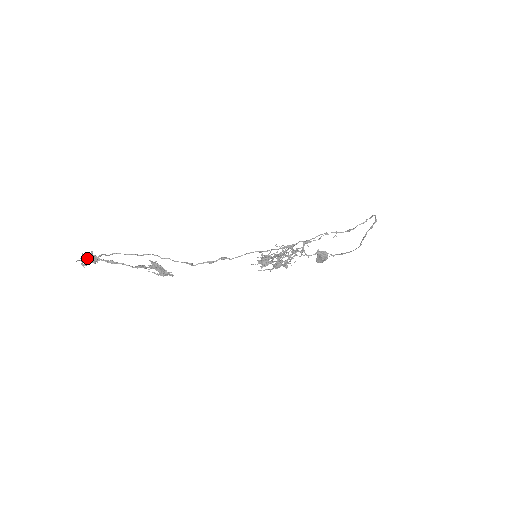
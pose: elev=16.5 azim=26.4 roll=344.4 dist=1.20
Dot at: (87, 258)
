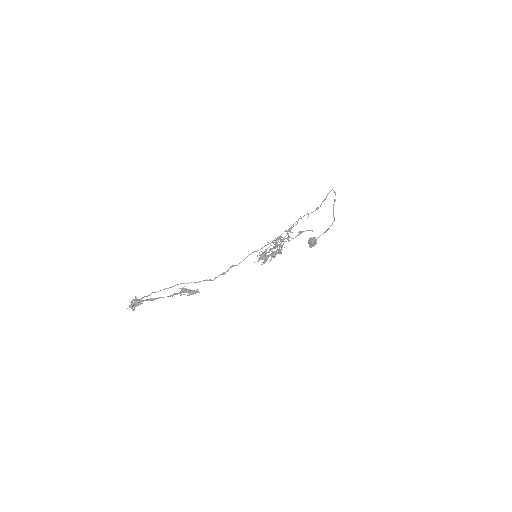
Dot at: (134, 303)
